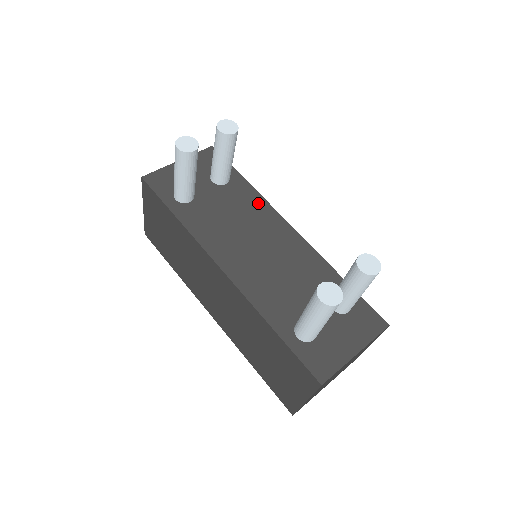
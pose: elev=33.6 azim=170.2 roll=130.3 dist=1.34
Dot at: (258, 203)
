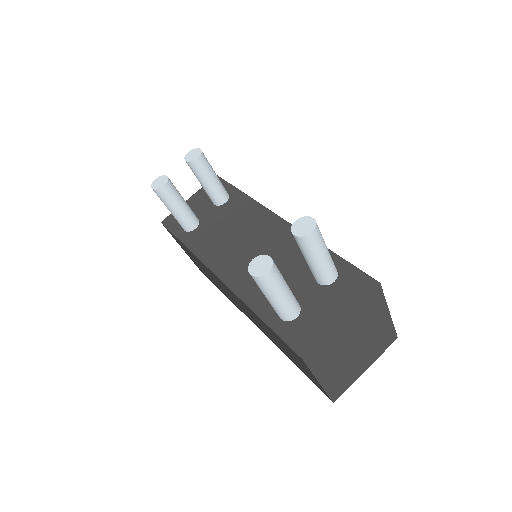
Dot at: (252, 208)
